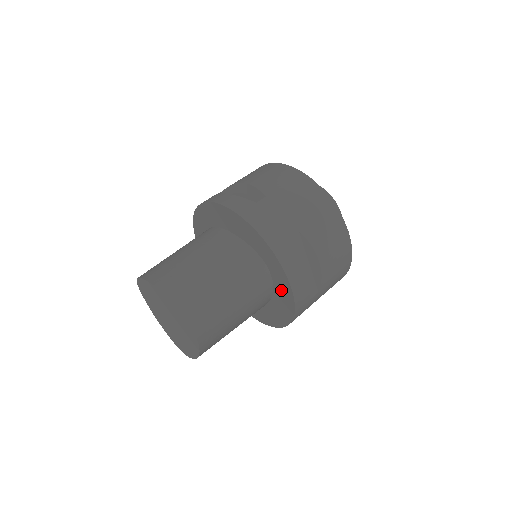
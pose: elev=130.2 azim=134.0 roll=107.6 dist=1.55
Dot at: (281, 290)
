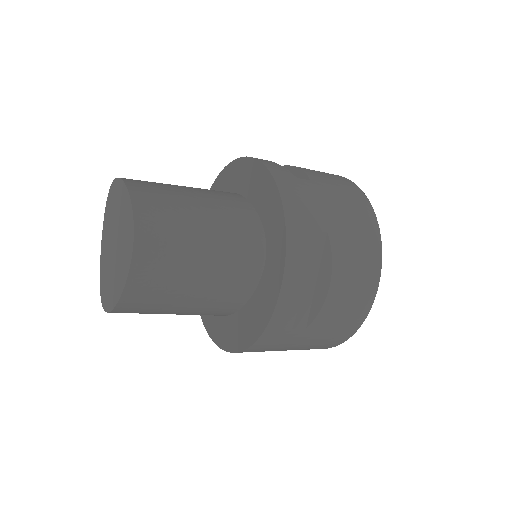
Dot at: (265, 290)
